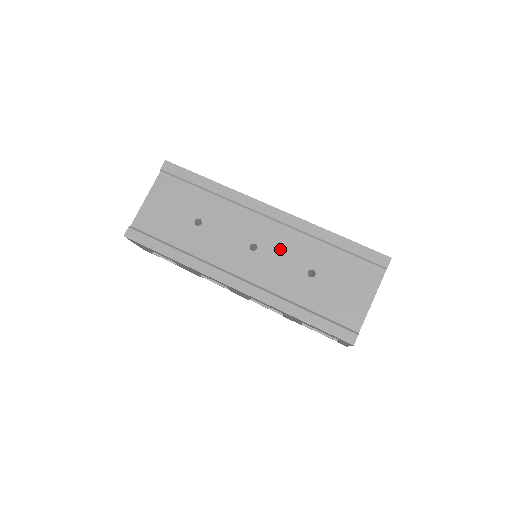
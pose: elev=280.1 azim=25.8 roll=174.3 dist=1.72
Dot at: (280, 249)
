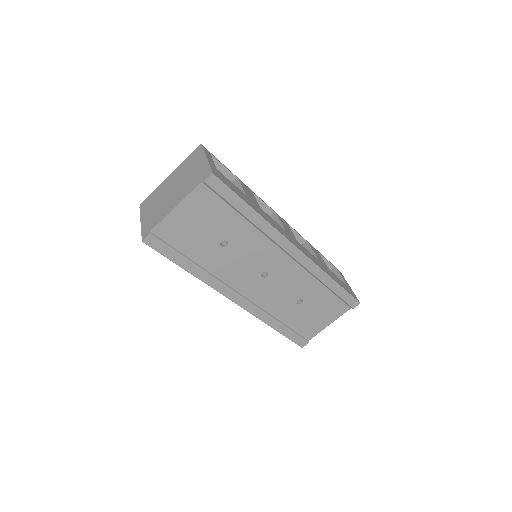
Dot at: (286, 281)
